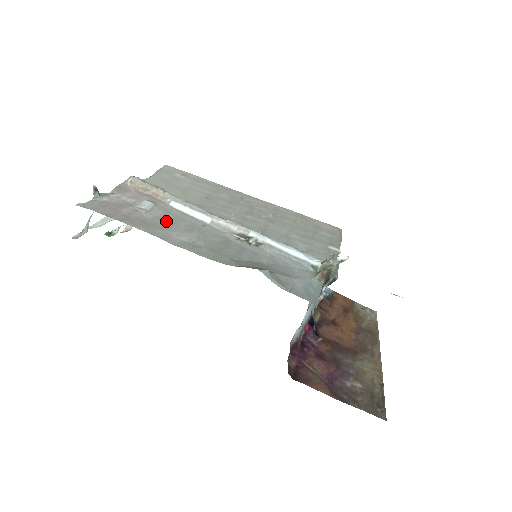
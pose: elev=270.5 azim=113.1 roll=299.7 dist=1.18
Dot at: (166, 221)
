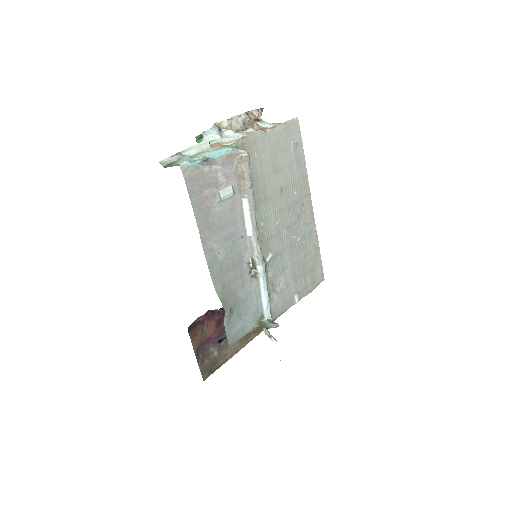
Dot at: (222, 221)
